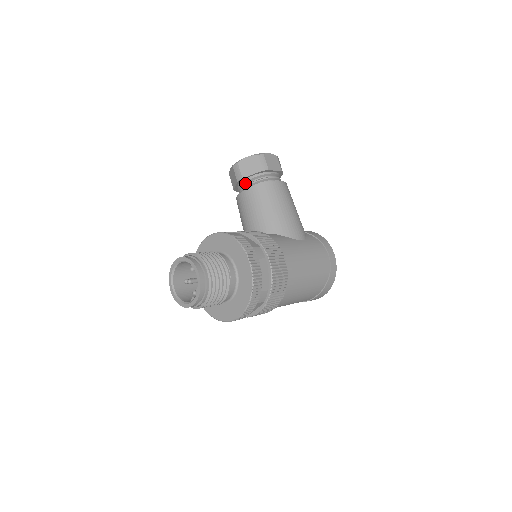
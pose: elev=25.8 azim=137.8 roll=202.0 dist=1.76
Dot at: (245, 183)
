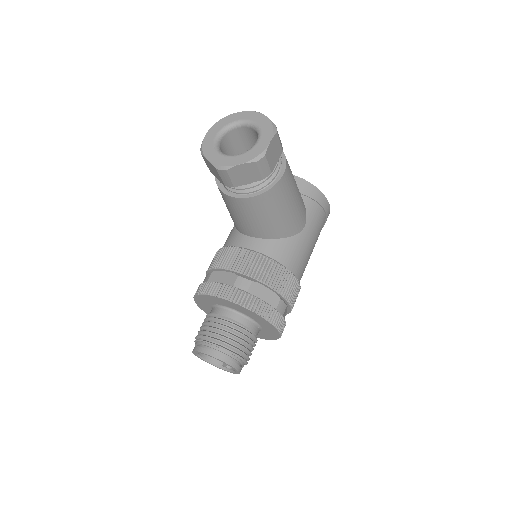
Dot at: occluded
